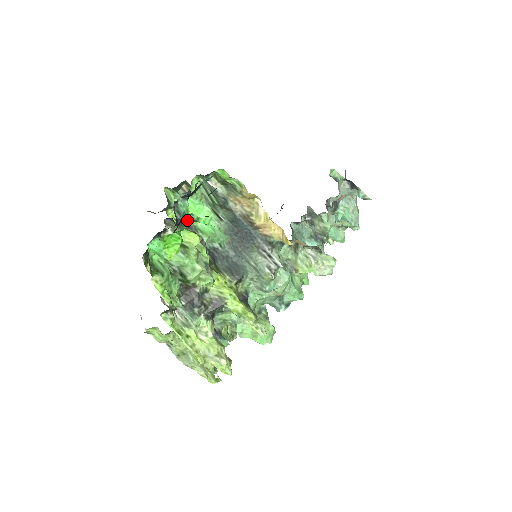
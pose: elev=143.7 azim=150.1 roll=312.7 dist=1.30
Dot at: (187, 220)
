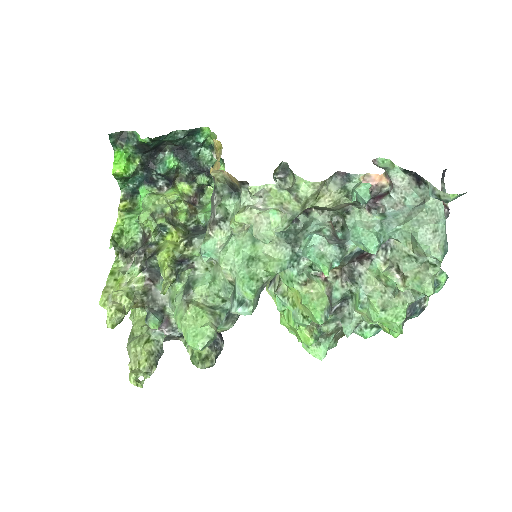
Dot at: (135, 141)
